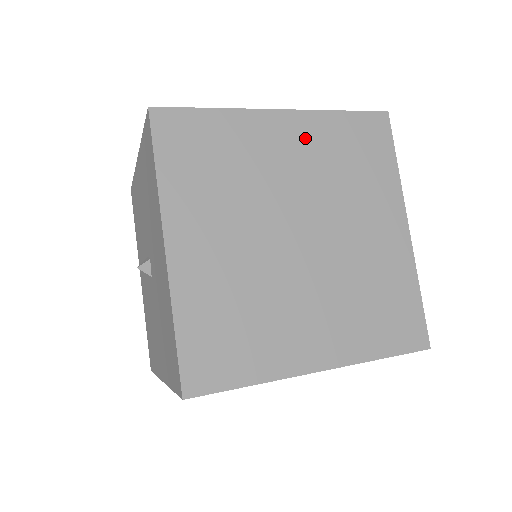
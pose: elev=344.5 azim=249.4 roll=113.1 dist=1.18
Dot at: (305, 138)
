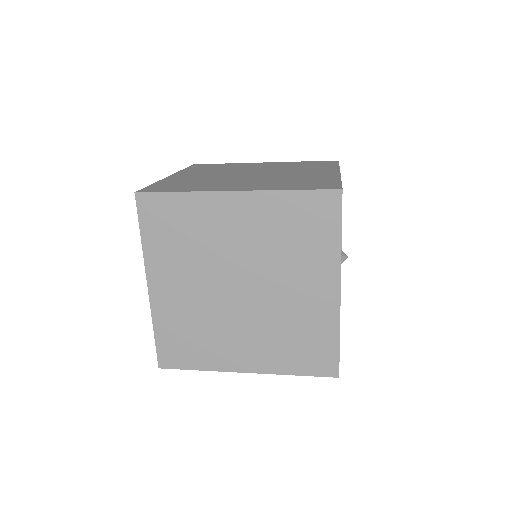
Dot at: (254, 215)
